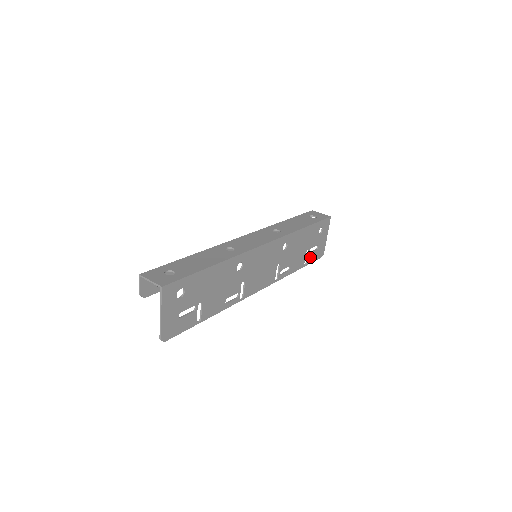
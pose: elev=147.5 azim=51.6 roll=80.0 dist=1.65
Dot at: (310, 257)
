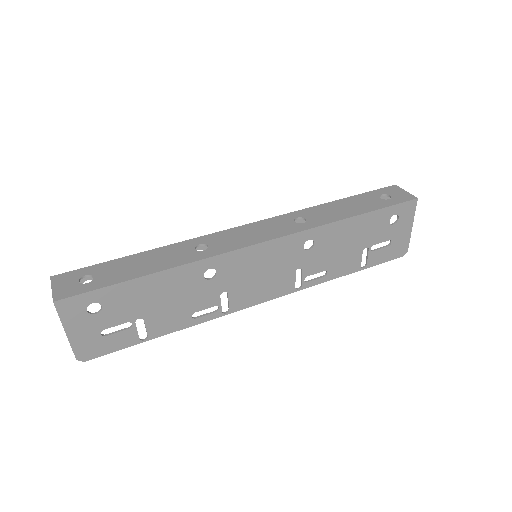
Dot at: (374, 257)
